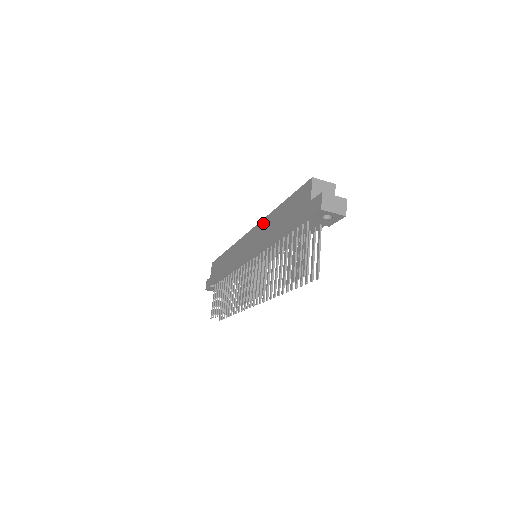
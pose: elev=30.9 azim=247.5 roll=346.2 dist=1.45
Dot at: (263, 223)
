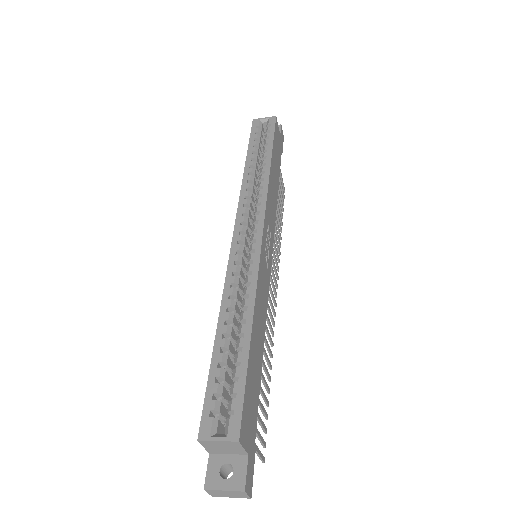
Dot at: occluded
